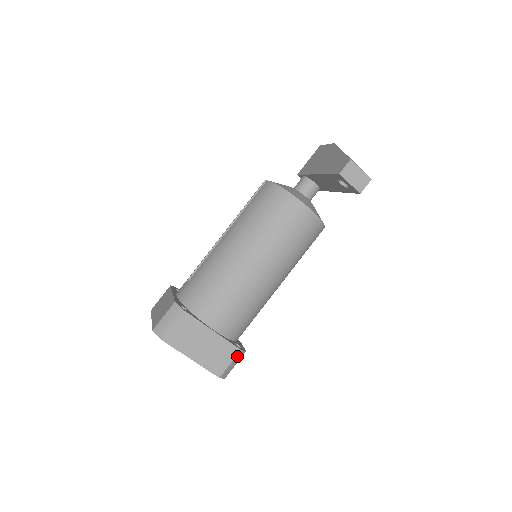
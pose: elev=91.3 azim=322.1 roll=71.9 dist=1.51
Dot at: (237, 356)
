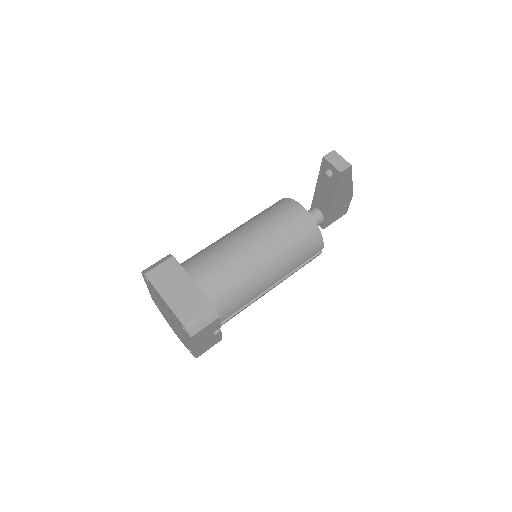
Dot at: (208, 312)
